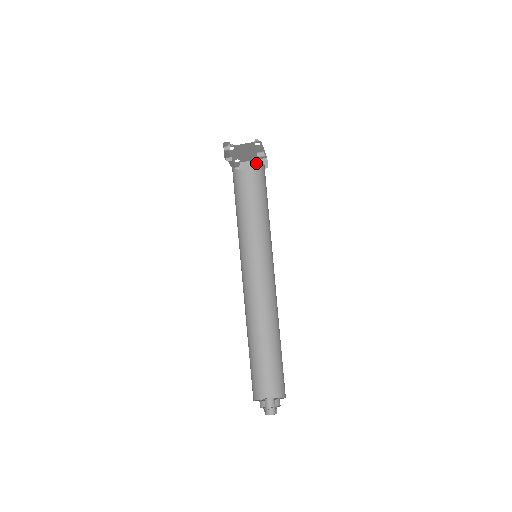
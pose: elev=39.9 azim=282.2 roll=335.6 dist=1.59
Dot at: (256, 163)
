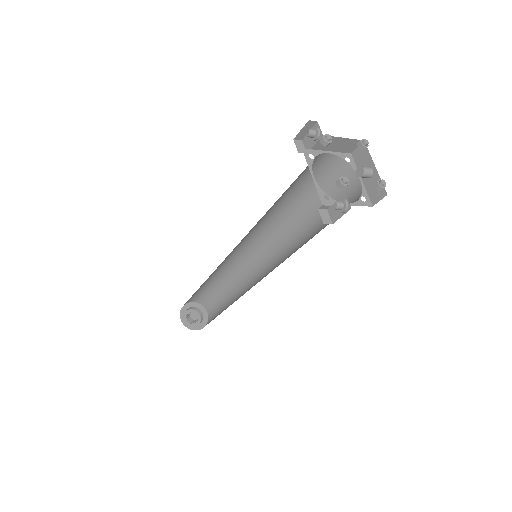
Dot at: (344, 143)
